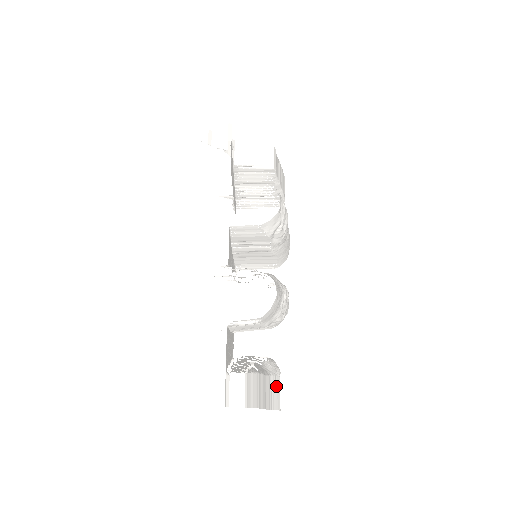
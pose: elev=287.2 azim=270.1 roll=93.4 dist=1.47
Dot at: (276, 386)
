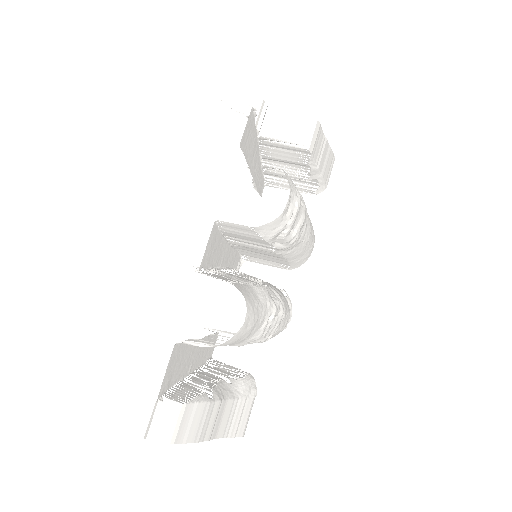
Dot at: (244, 410)
